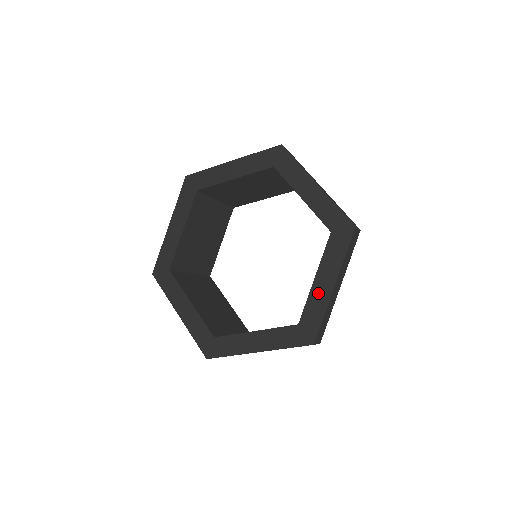
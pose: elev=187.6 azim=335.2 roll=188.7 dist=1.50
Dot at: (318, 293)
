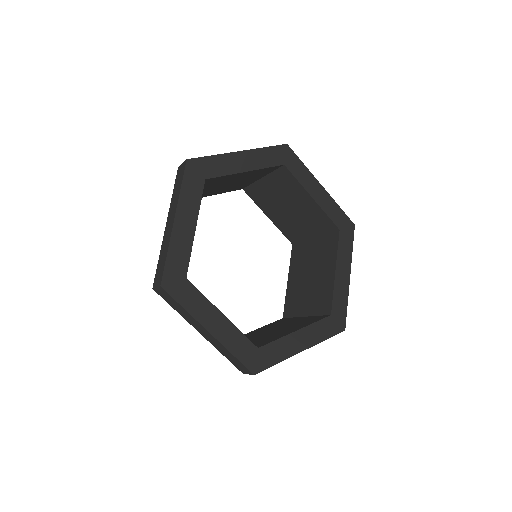
Dot at: (340, 284)
